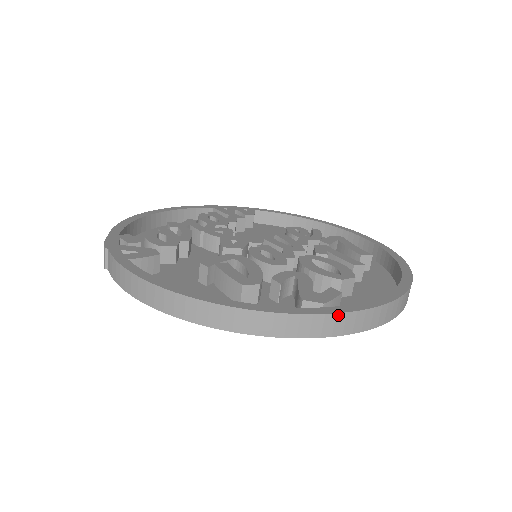
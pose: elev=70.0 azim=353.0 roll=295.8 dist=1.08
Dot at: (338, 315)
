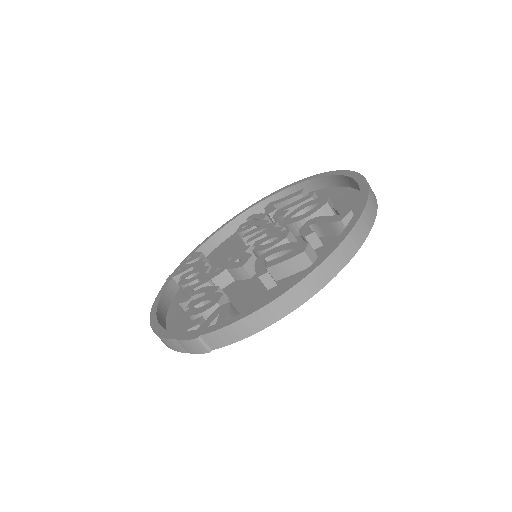
Dot at: (367, 205)
